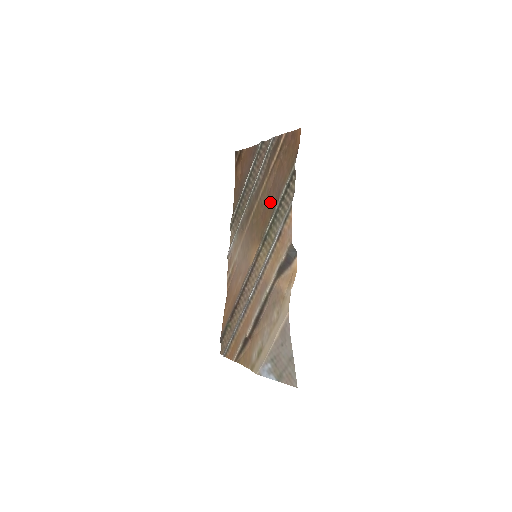
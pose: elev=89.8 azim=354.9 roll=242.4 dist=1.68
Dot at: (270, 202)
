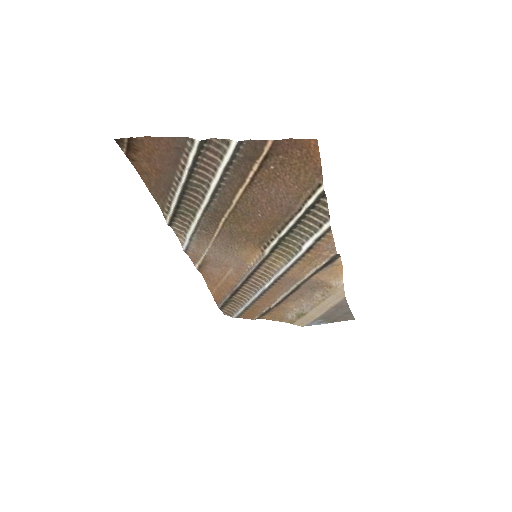
Dot at: (267, 215)
